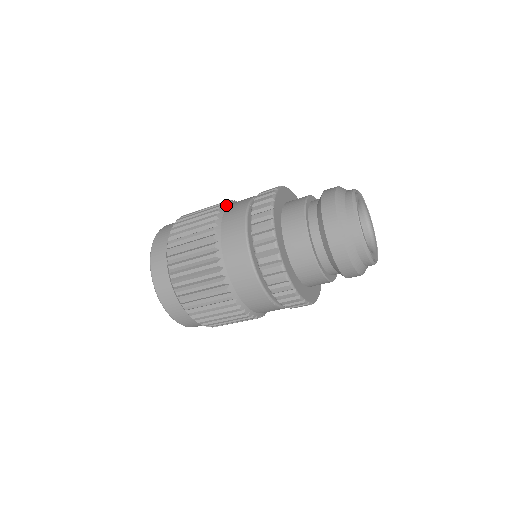
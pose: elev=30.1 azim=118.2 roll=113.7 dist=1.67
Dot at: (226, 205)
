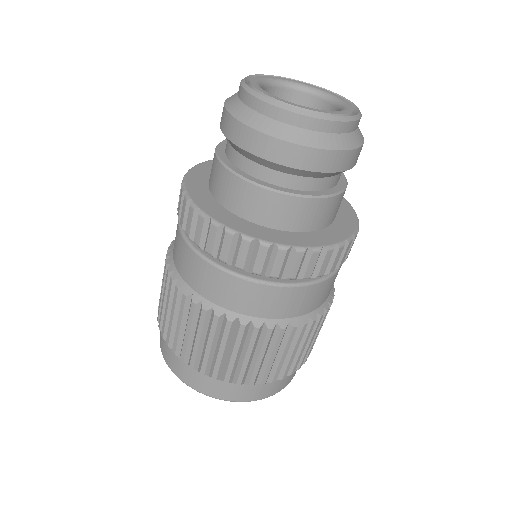
Dot at: occluded
